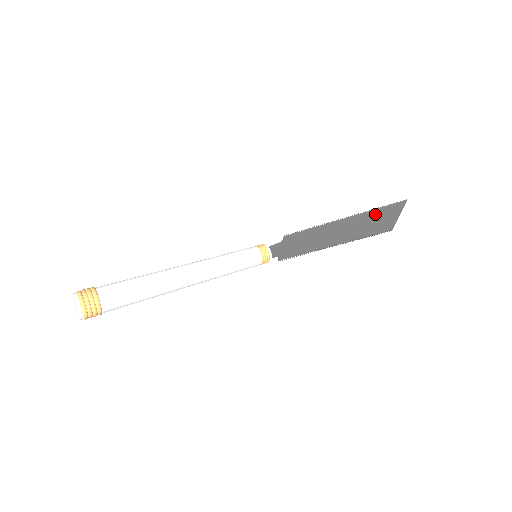
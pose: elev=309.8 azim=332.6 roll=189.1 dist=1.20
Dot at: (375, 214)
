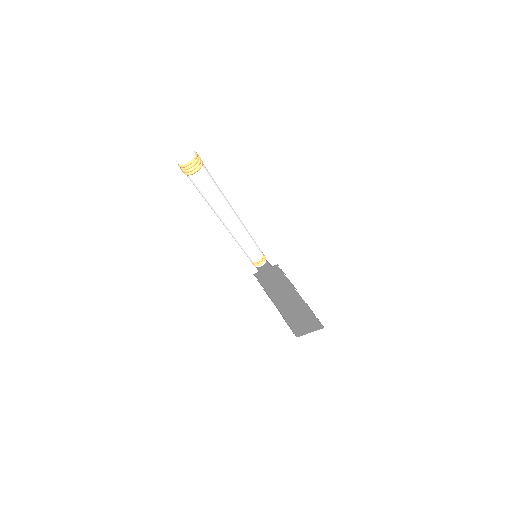
Dot at: (308, 314)
